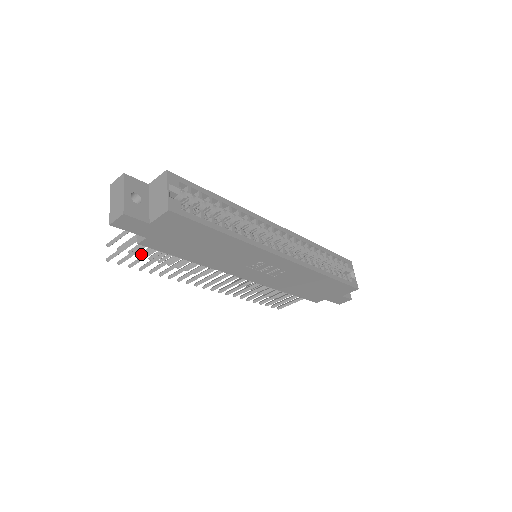
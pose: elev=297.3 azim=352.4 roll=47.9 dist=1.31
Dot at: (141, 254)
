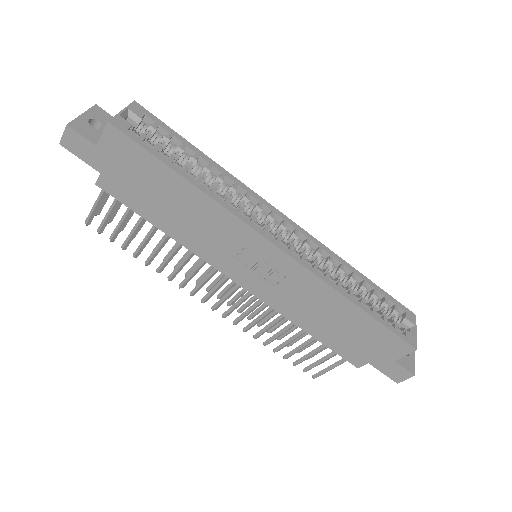
Dot at: occluded
